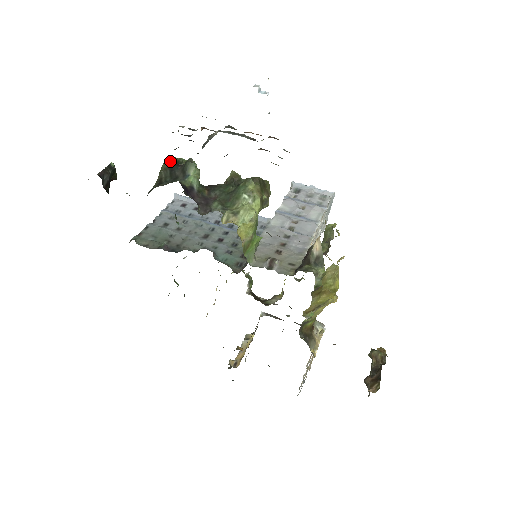
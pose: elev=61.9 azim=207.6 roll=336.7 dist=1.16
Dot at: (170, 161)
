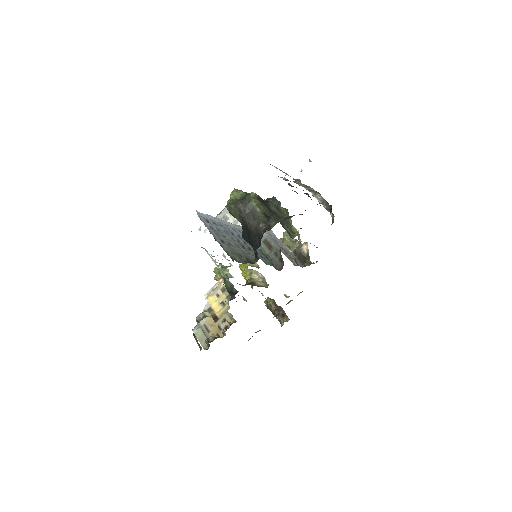
Dot at: (259, 197)
